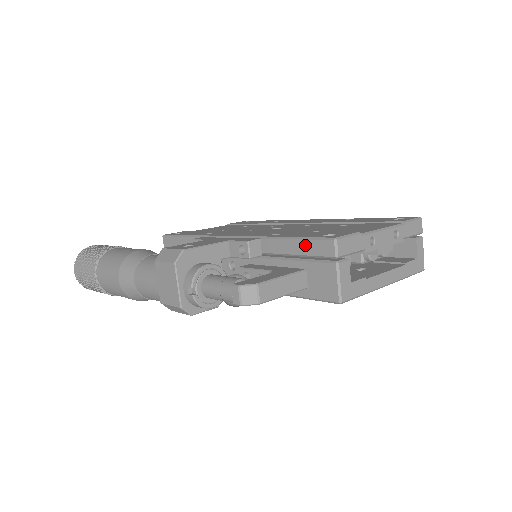
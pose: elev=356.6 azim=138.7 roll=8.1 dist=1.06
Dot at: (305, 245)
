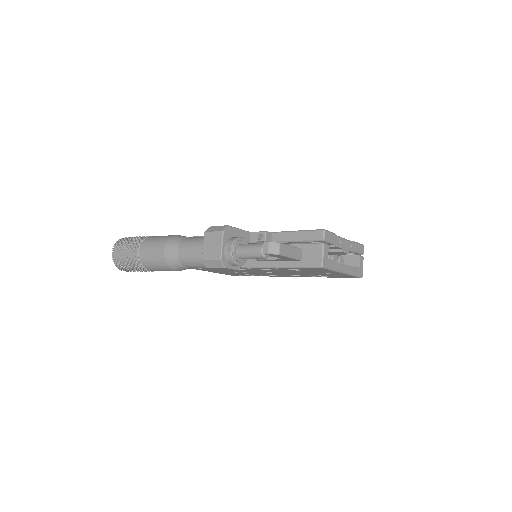
Dot at: (304, 234)
